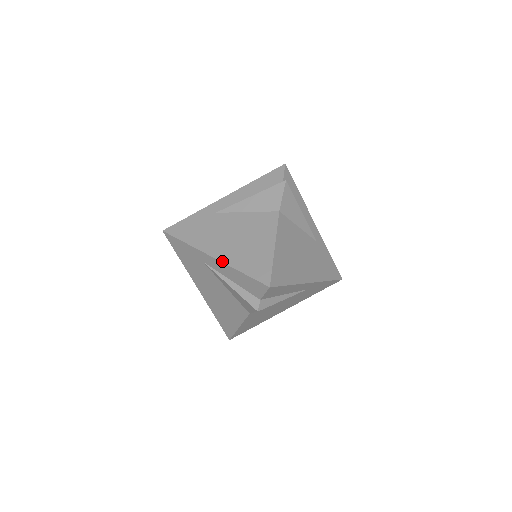
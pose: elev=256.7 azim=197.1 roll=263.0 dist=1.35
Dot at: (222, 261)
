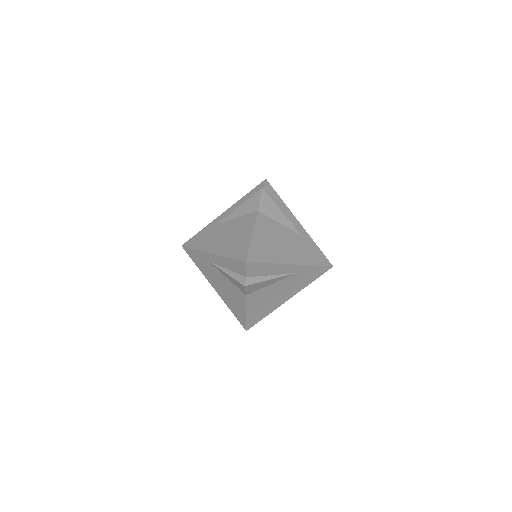
Dot at: (217, 254)
